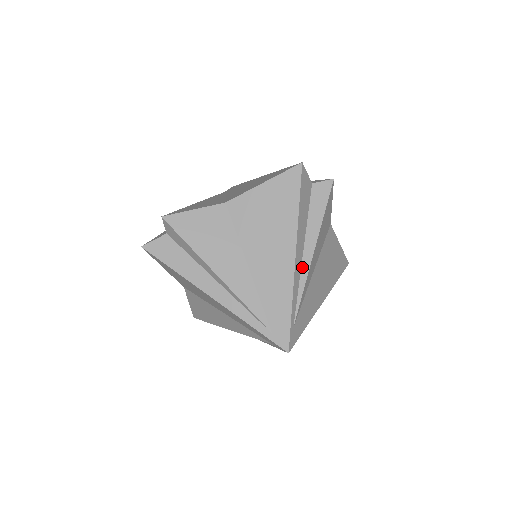
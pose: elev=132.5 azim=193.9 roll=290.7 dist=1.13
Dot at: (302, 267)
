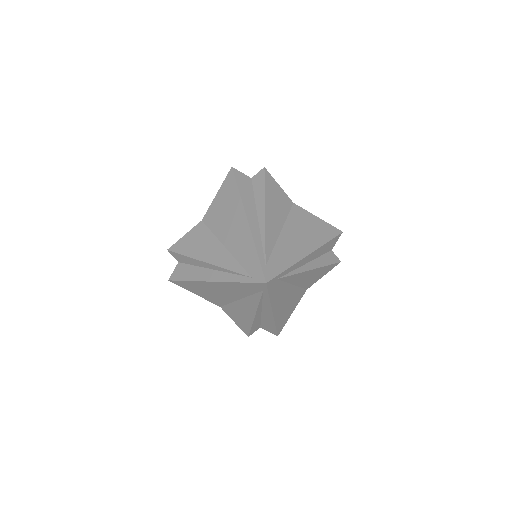
Dot at: (260, 227)
